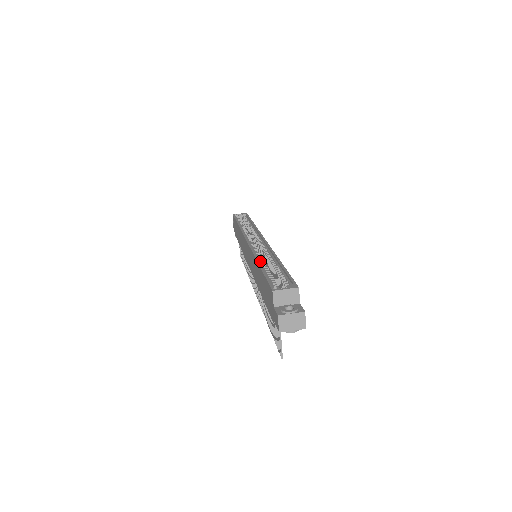
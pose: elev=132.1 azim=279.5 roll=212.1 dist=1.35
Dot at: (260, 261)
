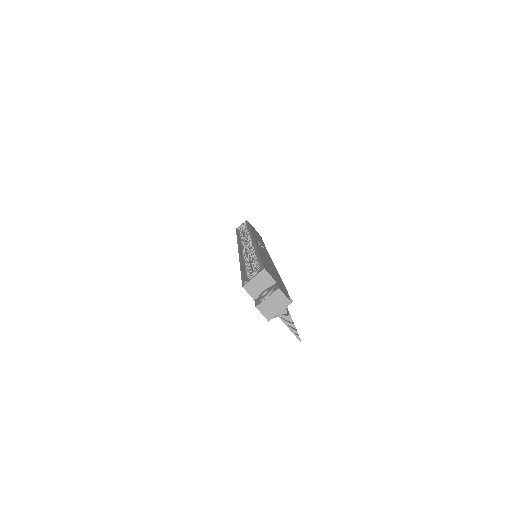
Dot at: (244, 262)
